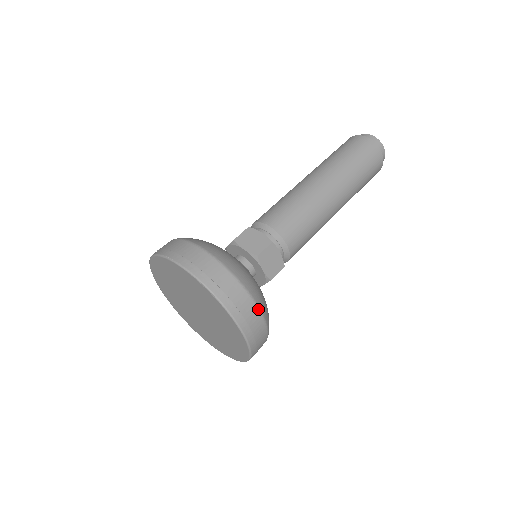
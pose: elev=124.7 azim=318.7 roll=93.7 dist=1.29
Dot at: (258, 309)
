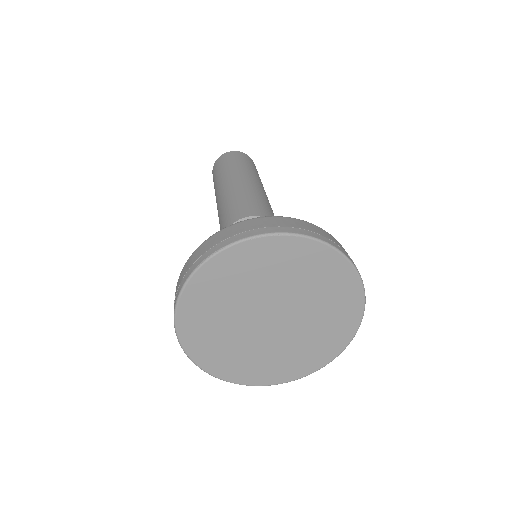
Dot at: (330, 235)
